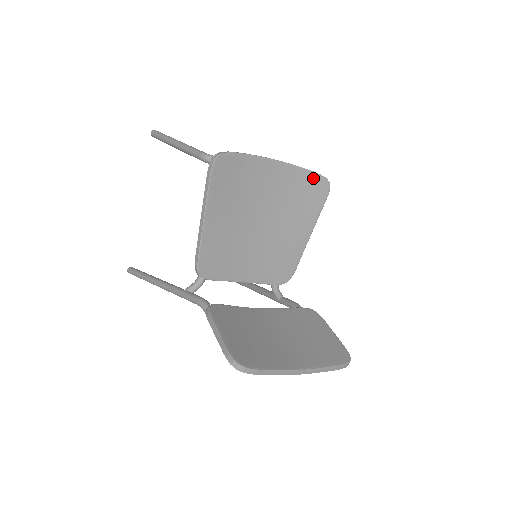
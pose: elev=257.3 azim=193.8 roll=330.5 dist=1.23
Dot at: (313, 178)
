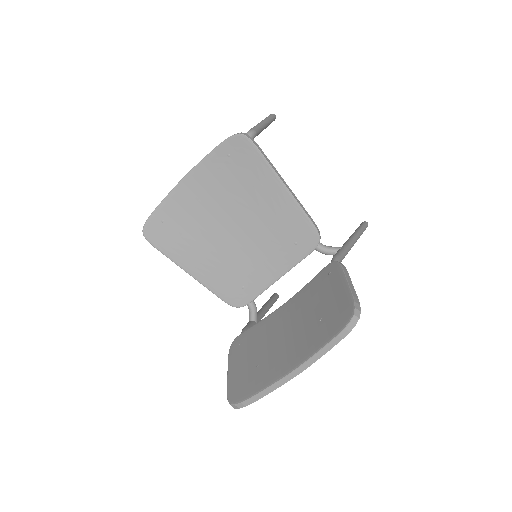
Dot at: (224, 150)
